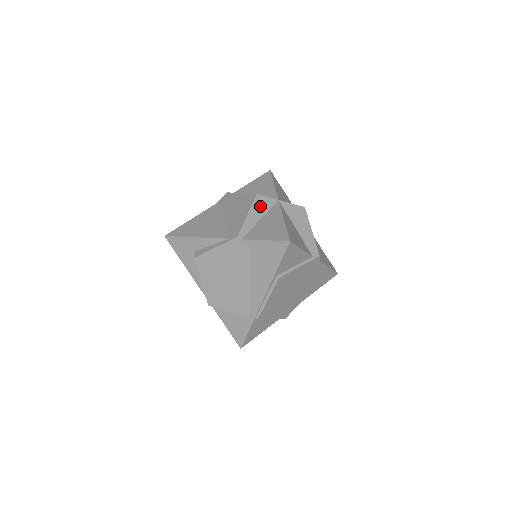
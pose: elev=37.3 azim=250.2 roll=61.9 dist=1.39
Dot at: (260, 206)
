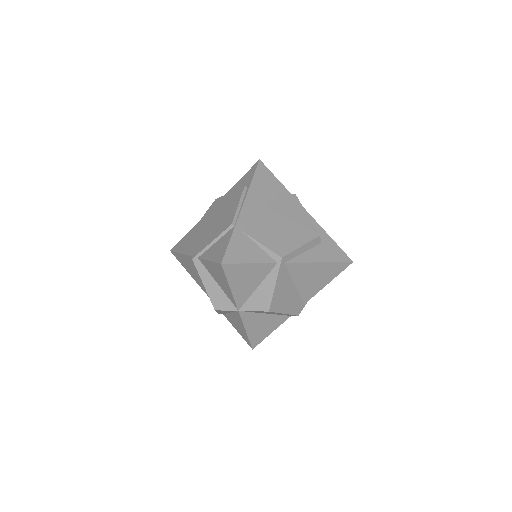
Dot at: (224, 311)
